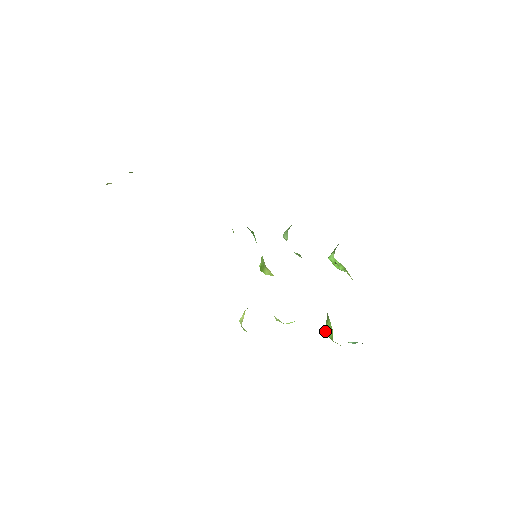
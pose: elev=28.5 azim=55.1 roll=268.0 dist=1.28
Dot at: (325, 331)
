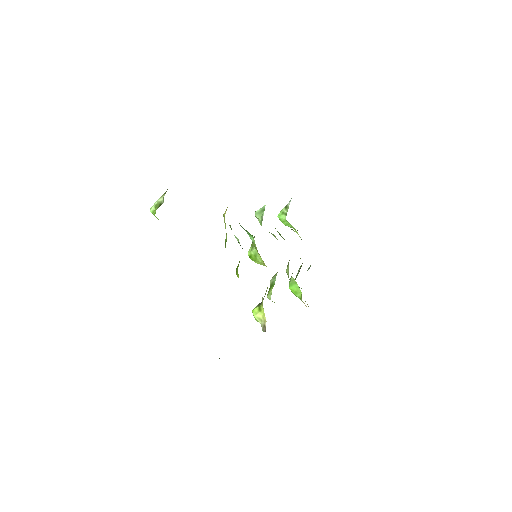
Dot at: (290, 289)
